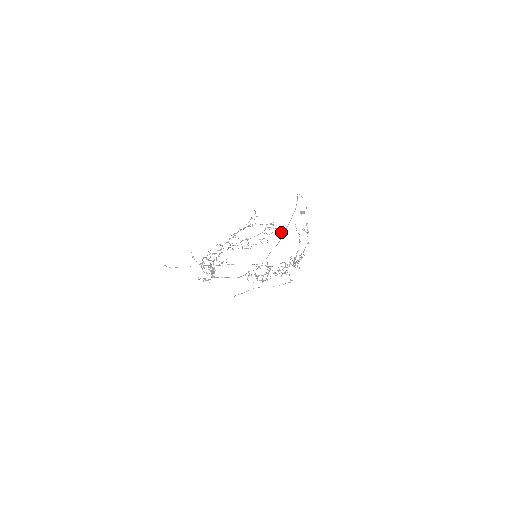
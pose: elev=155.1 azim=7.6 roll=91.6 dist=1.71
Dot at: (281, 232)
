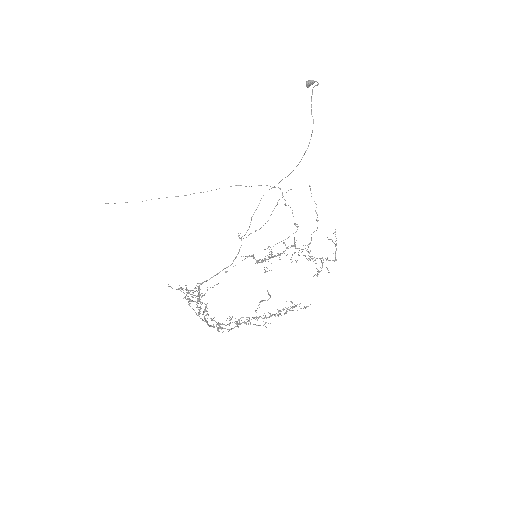
Dot at: occluded
